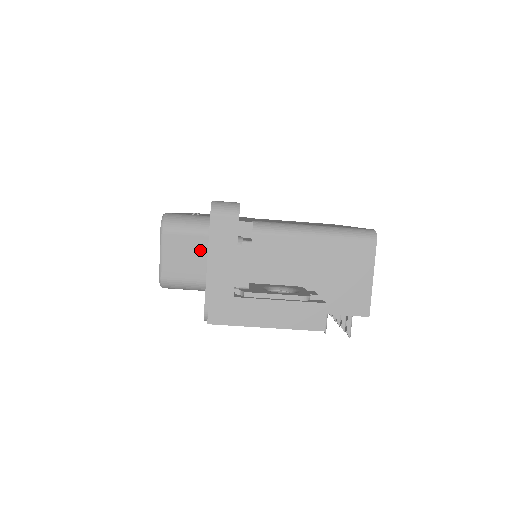
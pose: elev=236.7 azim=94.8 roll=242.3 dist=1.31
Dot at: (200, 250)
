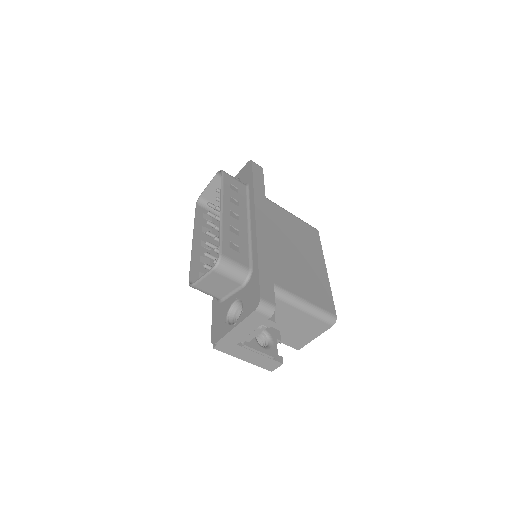
Dot at: (230, 287)
